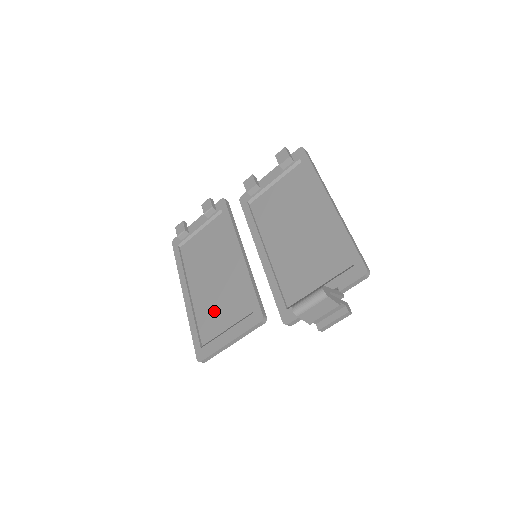
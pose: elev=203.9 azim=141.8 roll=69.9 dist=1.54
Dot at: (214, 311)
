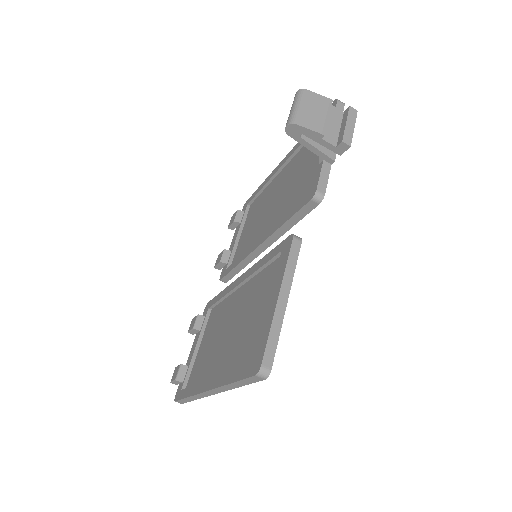
Dot at: (246, 332)
